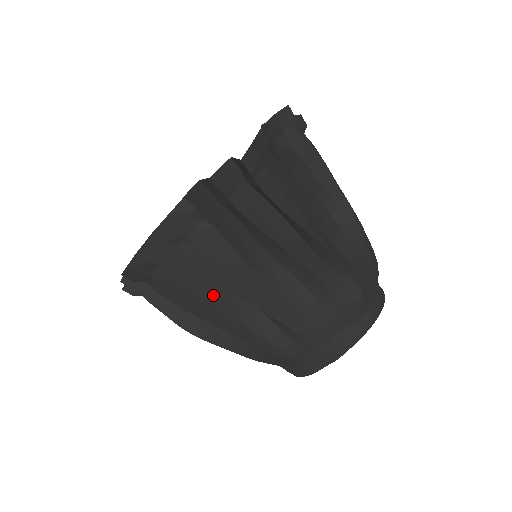
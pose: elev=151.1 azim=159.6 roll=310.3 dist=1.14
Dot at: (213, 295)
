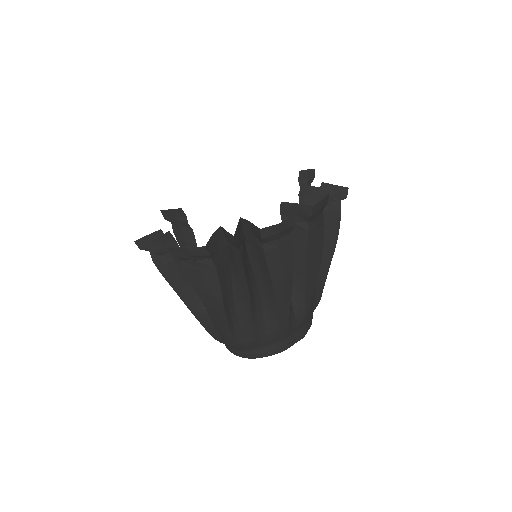
Dot at: occluded
